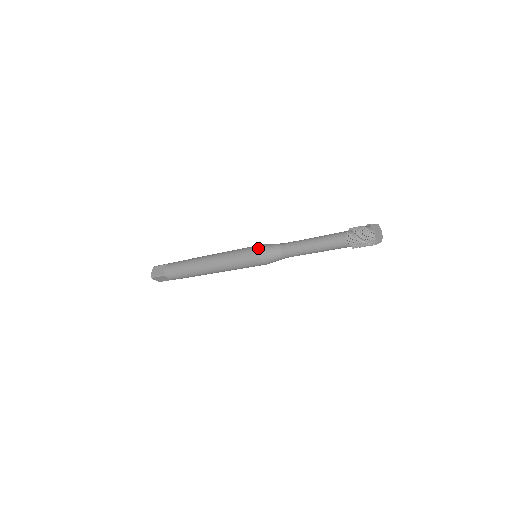
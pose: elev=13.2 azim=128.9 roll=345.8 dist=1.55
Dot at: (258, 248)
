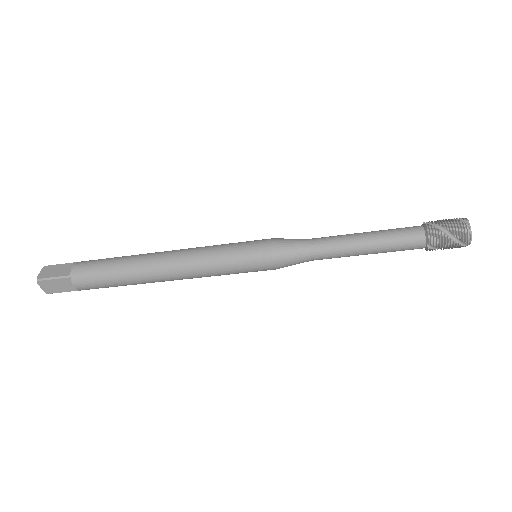
Dot at: (268, 240)
